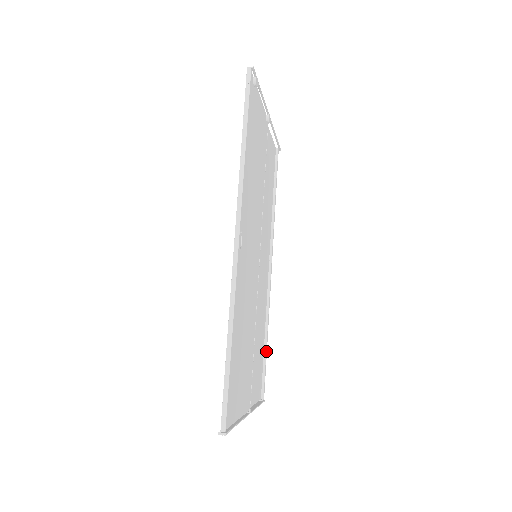
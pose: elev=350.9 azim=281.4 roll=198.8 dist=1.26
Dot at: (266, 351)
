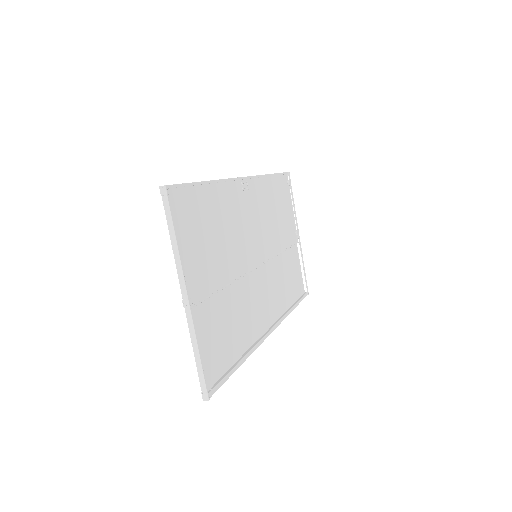
Dot at: (235, 367)
